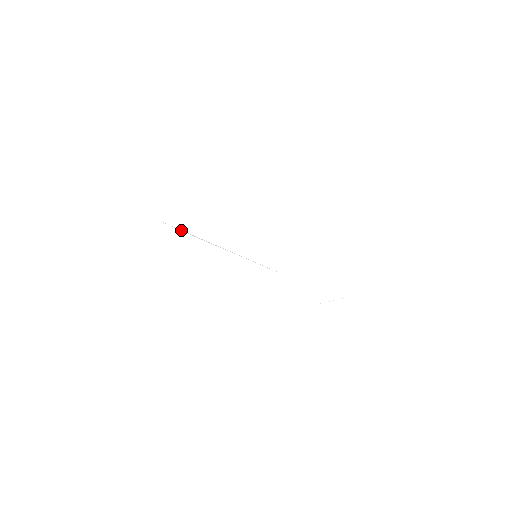
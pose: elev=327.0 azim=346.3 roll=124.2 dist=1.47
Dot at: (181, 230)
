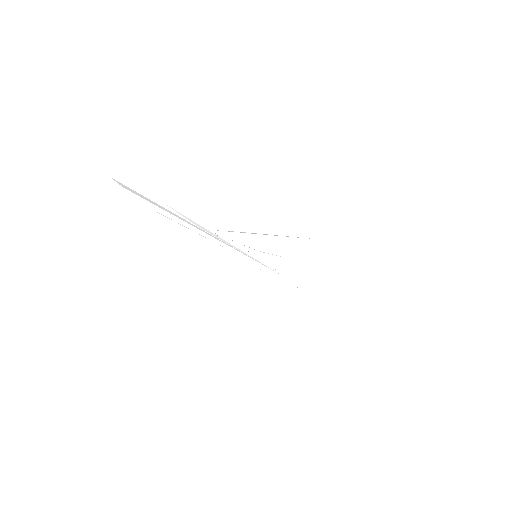
Dot at: (190, 220)
